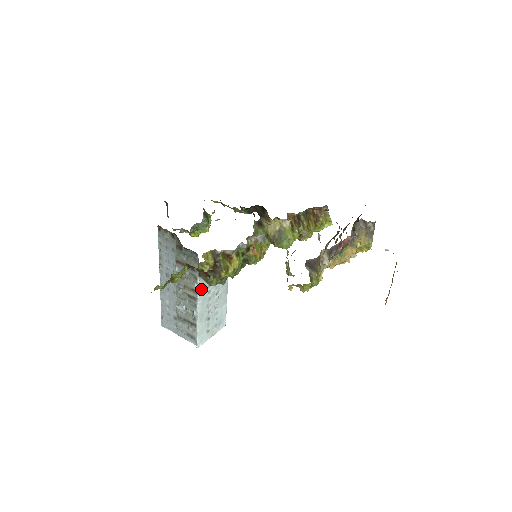
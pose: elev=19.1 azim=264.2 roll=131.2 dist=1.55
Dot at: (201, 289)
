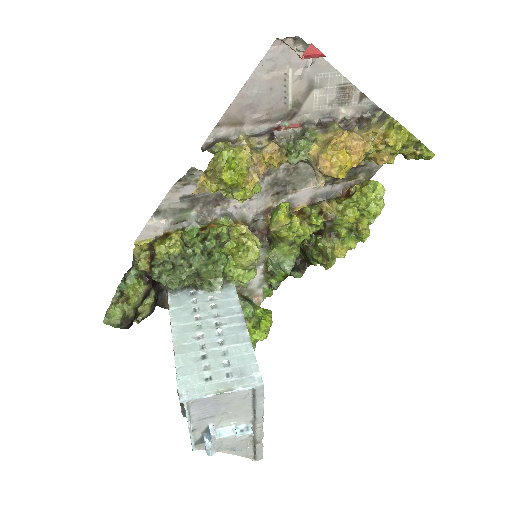
Dot at: (177, 311)
